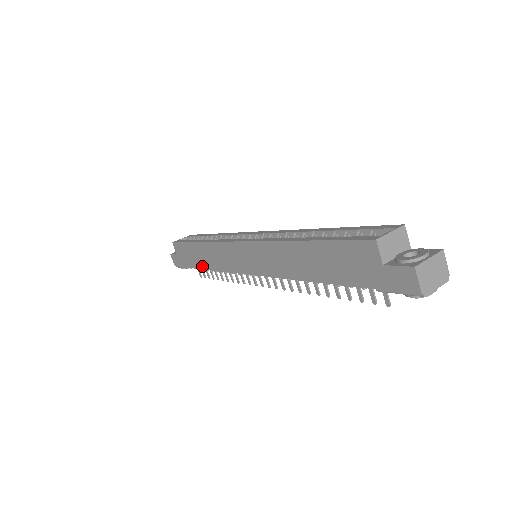
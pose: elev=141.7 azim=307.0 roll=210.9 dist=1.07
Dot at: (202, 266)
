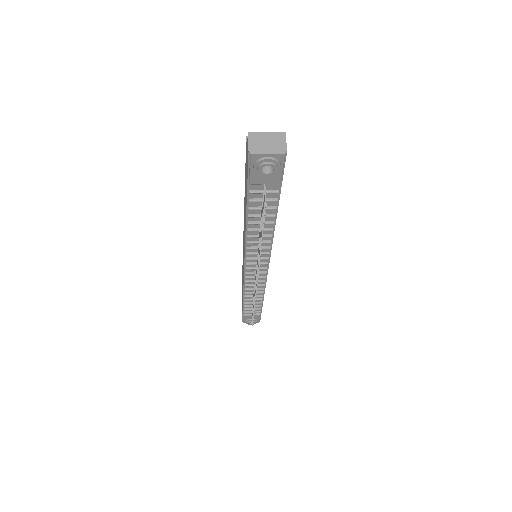
Dot at: occluded
